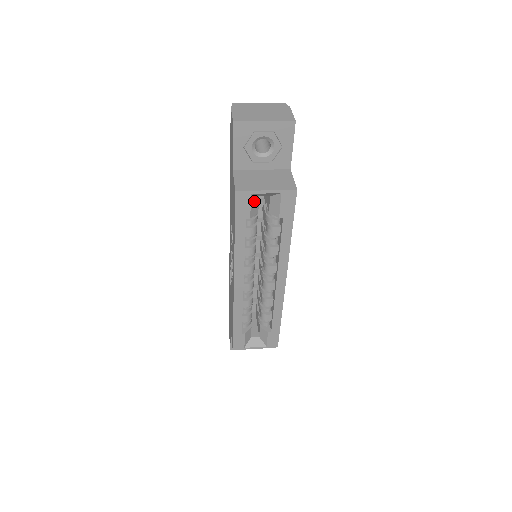
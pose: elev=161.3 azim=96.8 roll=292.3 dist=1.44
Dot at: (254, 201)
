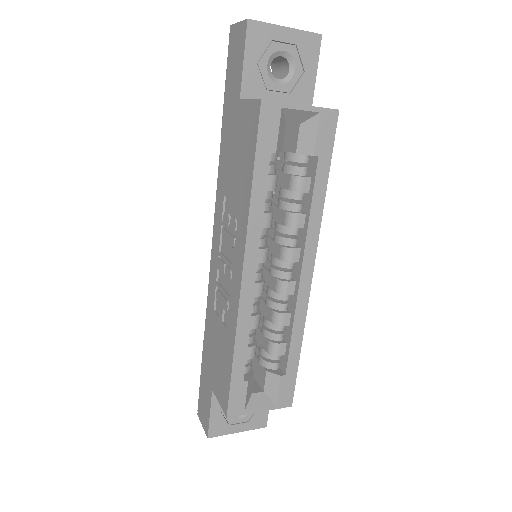
Dot at: (281, 125)
